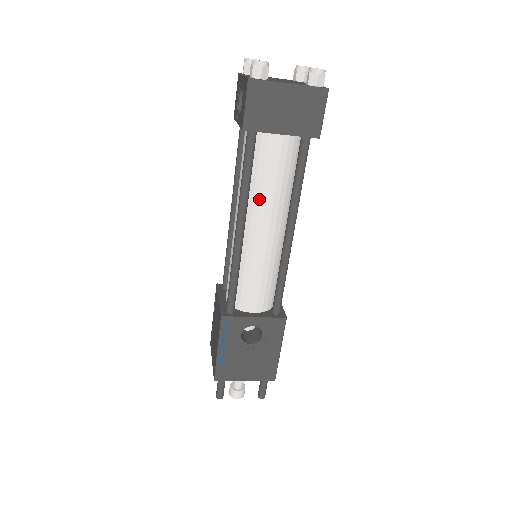
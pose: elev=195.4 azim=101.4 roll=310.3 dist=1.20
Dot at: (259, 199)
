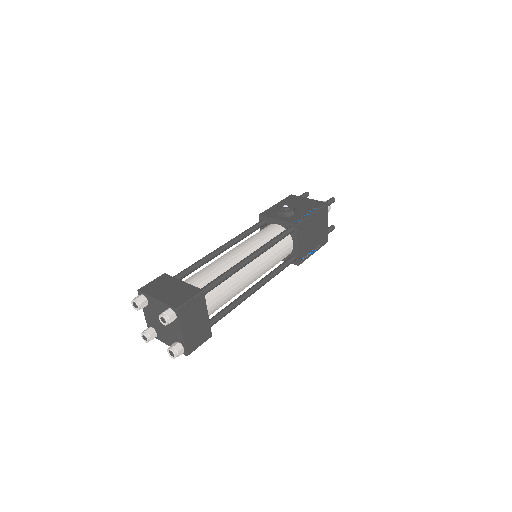
Dot at: occluded
